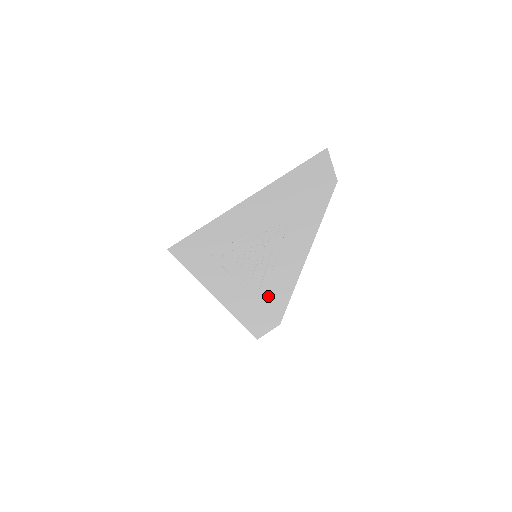
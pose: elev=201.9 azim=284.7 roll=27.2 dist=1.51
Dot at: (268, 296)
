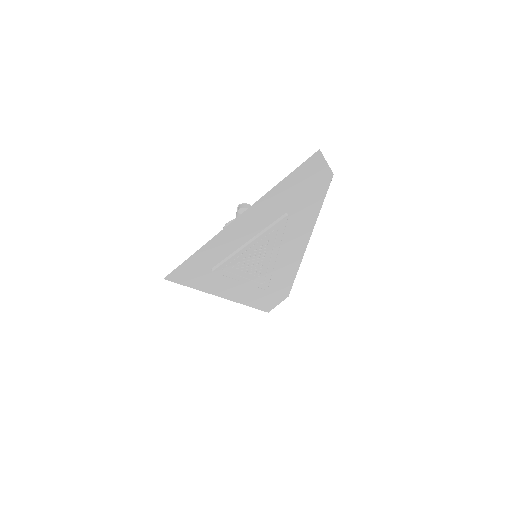
Dot at: (273, 281)
